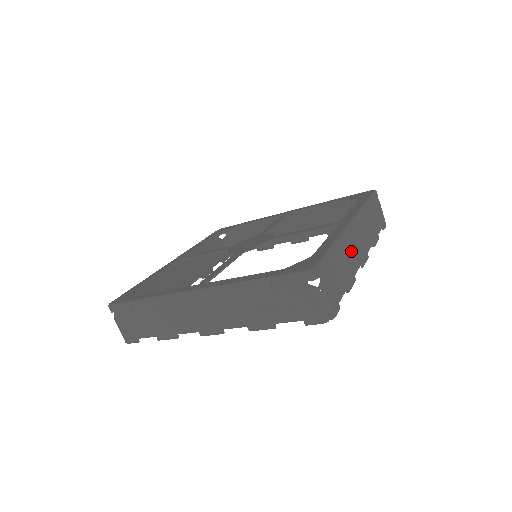
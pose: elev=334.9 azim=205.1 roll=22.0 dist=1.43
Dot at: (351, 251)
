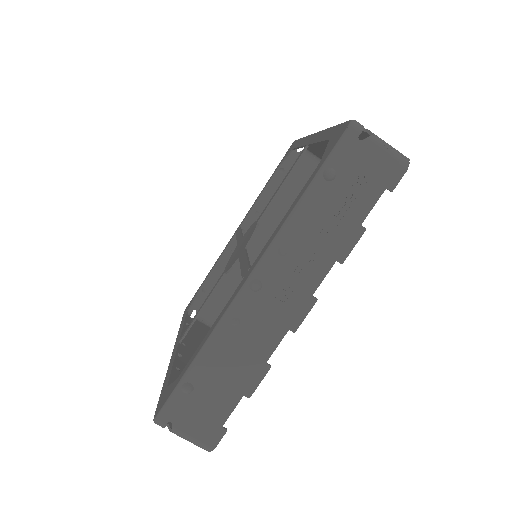
Dot at: occluded
